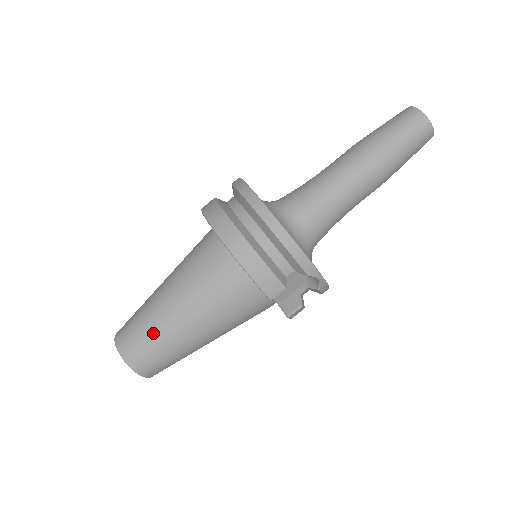
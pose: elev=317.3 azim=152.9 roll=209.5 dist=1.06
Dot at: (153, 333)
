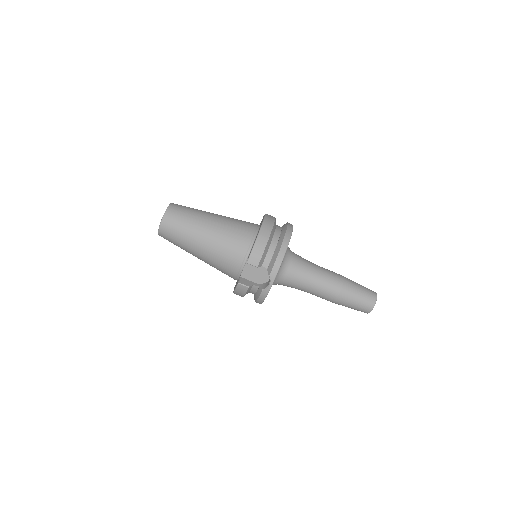
Dot at: (190, 218)
